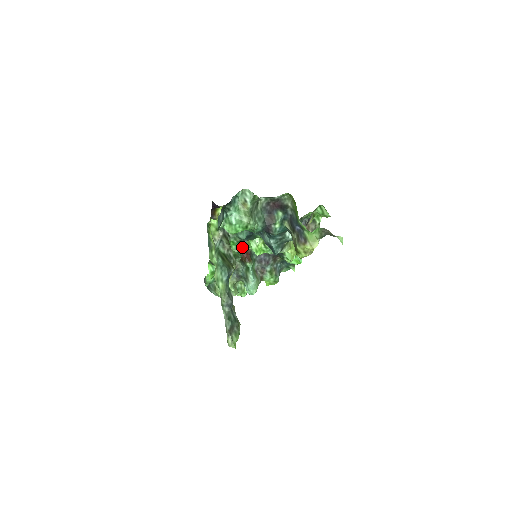
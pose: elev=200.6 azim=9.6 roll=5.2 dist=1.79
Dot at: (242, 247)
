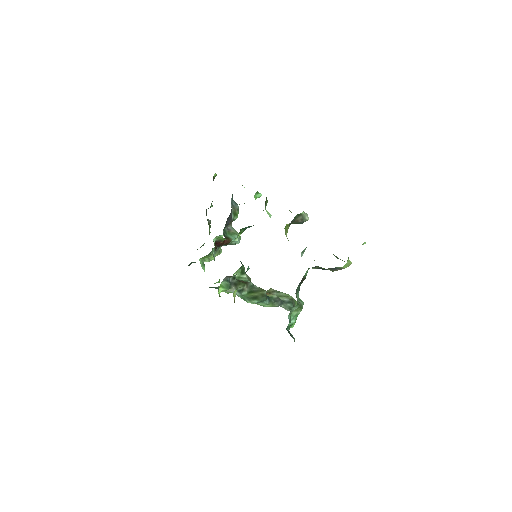
Dot at: occluded
